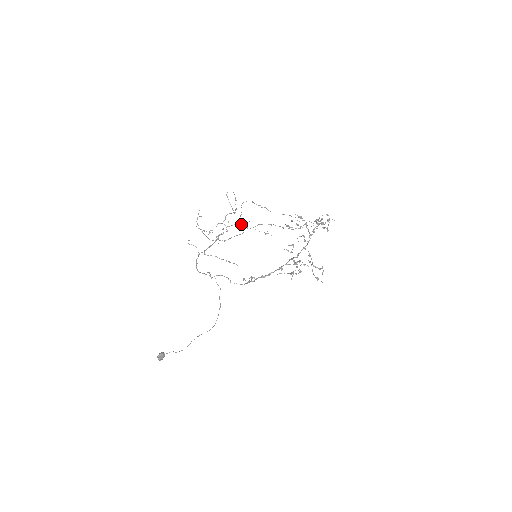
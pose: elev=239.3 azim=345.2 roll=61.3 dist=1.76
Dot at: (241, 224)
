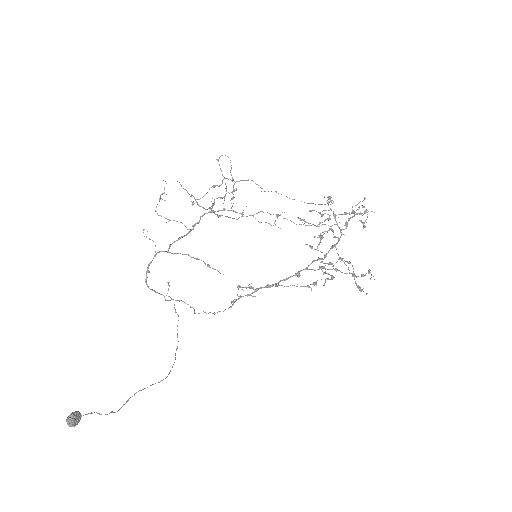
Dot at: (232, 210)
